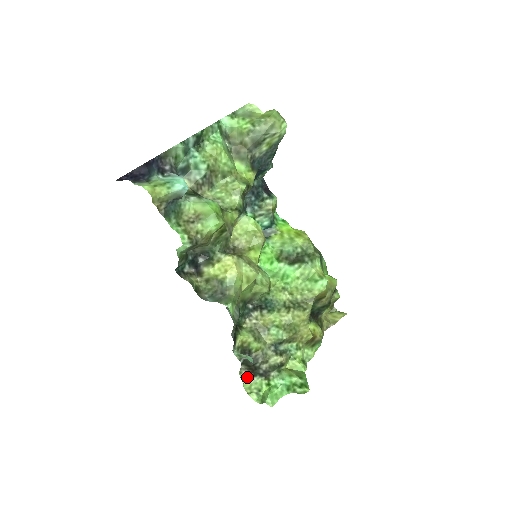
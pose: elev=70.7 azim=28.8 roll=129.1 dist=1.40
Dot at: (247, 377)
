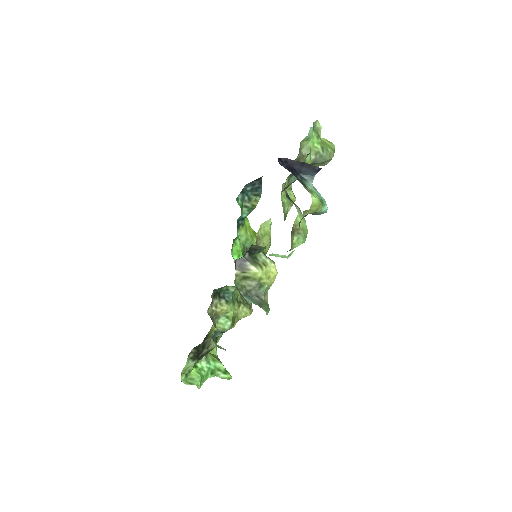
Dot at: (190, 360)
